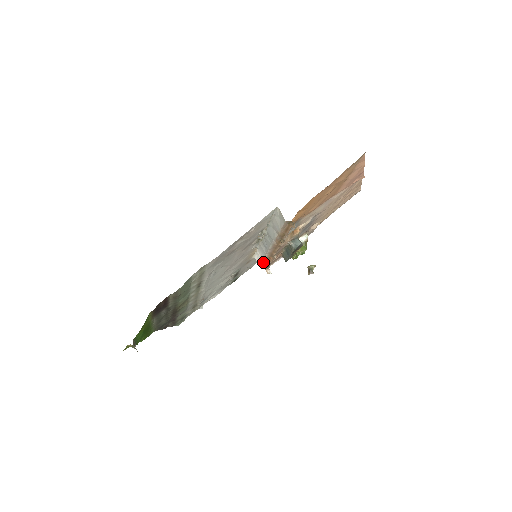
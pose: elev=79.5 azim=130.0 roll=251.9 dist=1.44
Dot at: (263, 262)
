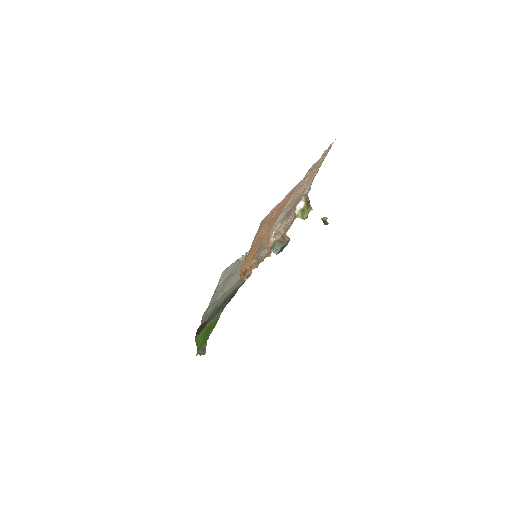
Dot at: occluded
